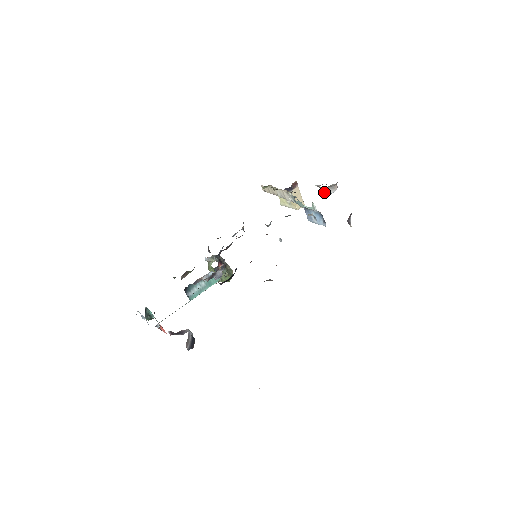
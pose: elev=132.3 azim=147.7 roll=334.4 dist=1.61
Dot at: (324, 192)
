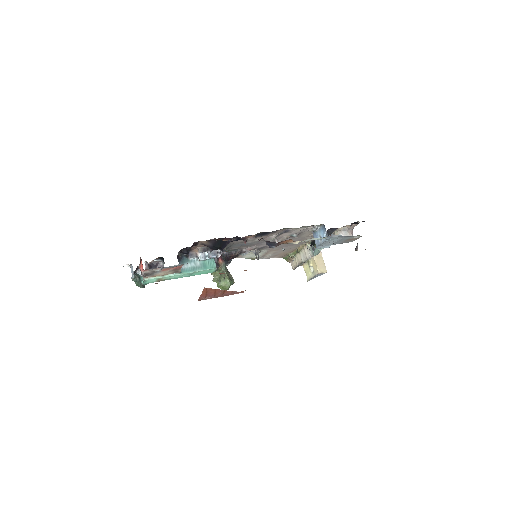
Dot at: occluded
